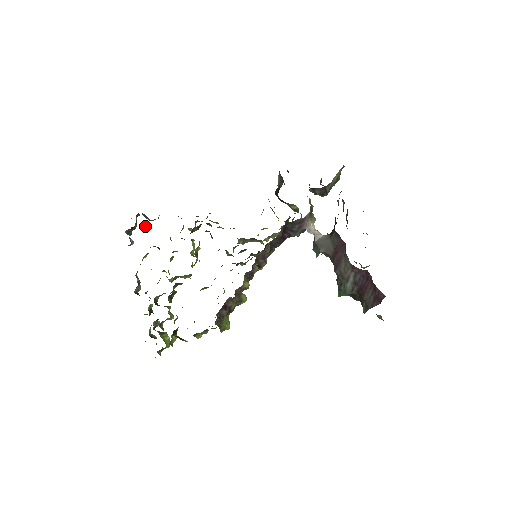
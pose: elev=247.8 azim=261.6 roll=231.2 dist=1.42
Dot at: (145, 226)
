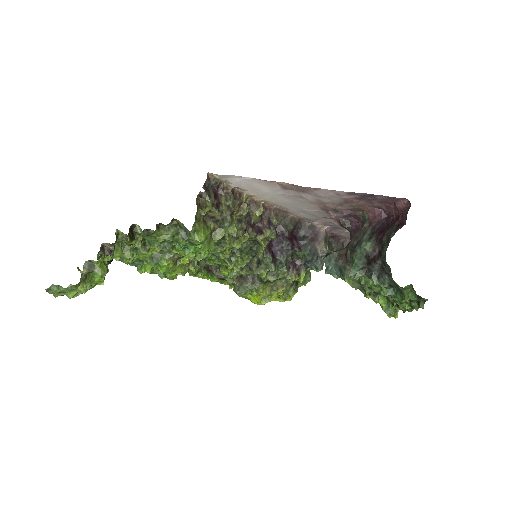
Dot at: occluded
